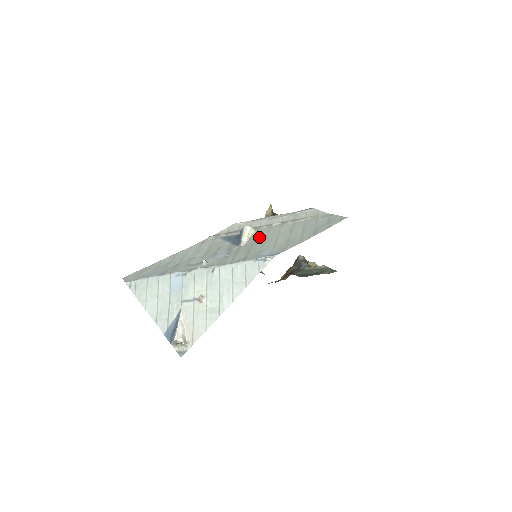
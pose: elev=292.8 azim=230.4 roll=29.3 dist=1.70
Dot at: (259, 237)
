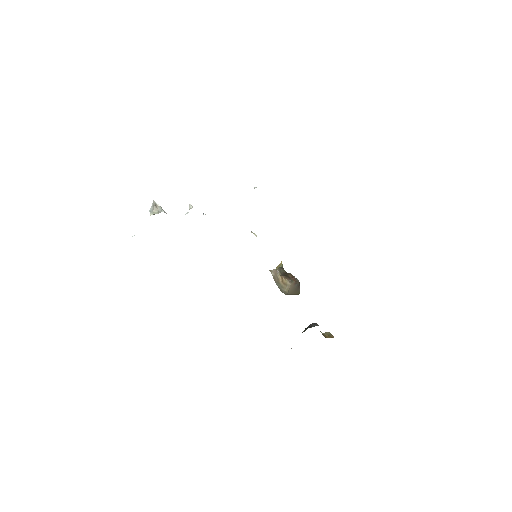
Dot at: occluded
